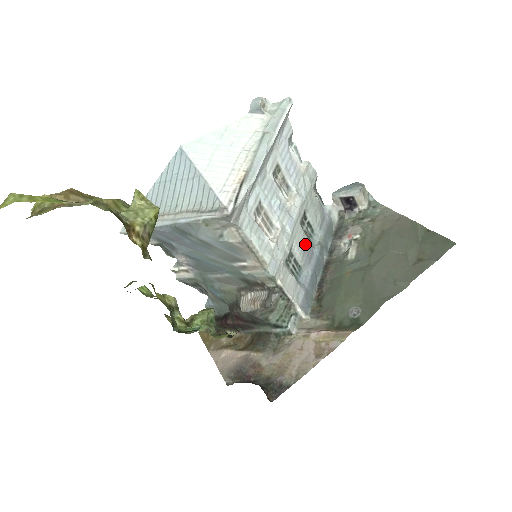
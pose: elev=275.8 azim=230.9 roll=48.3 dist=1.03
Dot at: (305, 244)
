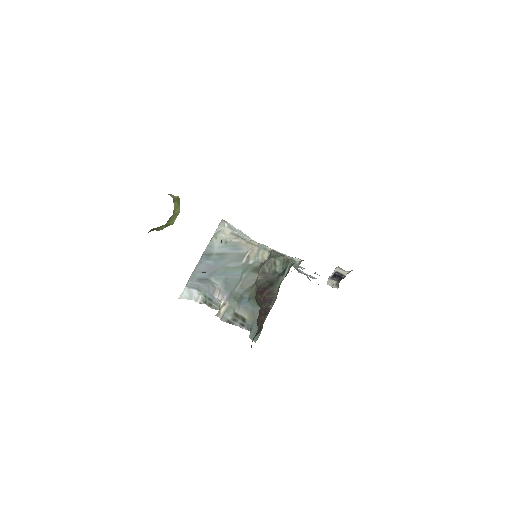
Dot at: occluded
